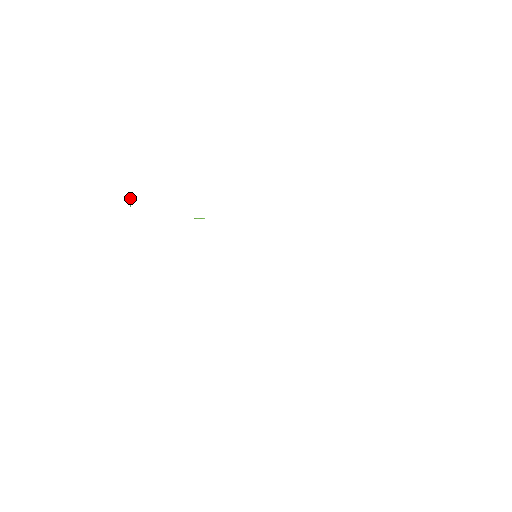
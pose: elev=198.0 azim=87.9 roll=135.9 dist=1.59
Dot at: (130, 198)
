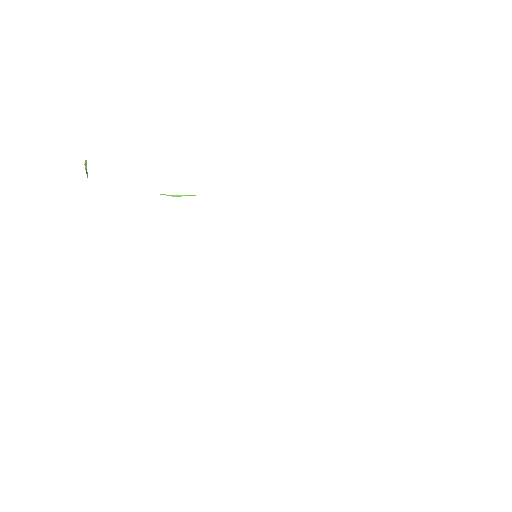
Dot at: (85, 164)
